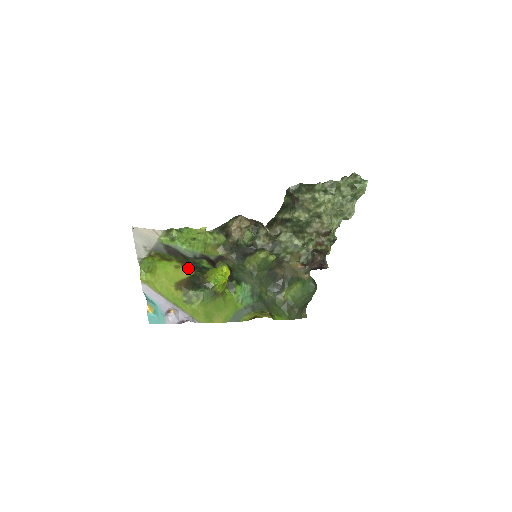
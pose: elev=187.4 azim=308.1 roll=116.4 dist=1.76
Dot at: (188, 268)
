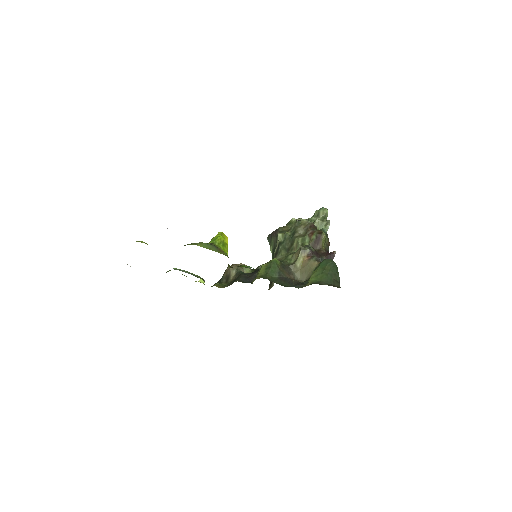
Dot at: occluded
